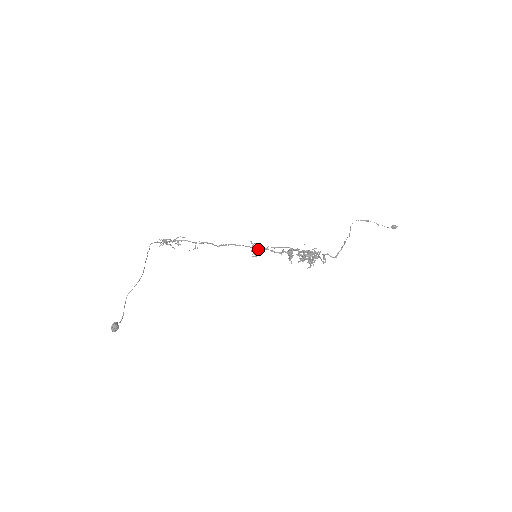
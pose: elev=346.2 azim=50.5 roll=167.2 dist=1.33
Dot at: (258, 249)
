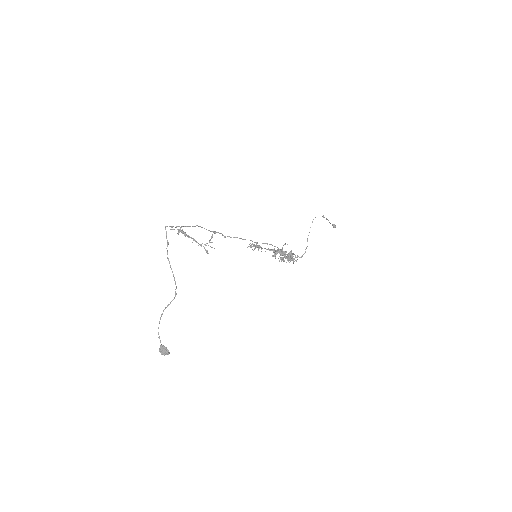
Dot at: occluded
